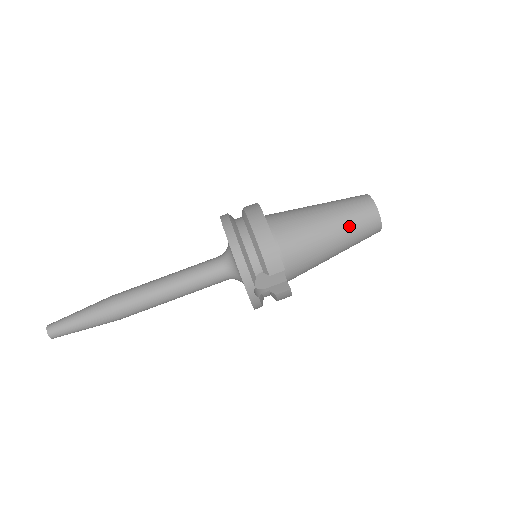
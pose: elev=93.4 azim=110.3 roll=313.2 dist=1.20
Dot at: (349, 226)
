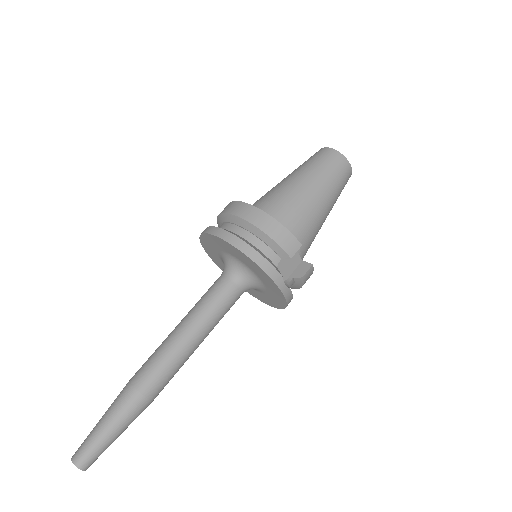
Dot at: (328, 180)
